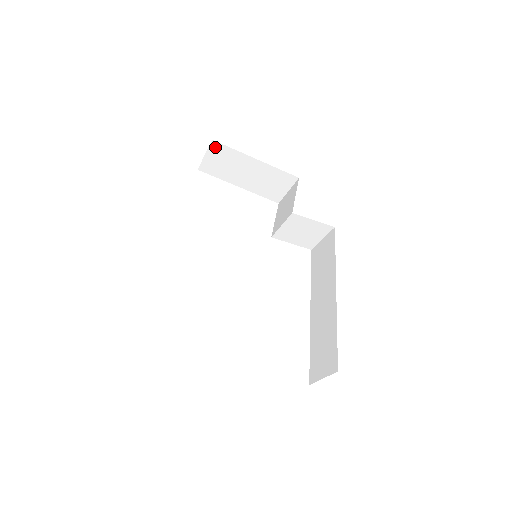
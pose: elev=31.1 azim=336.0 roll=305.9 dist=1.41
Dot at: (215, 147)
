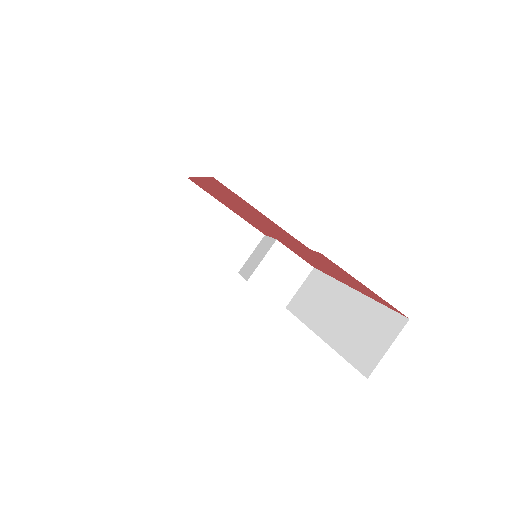
Dot at: (187, 188)
